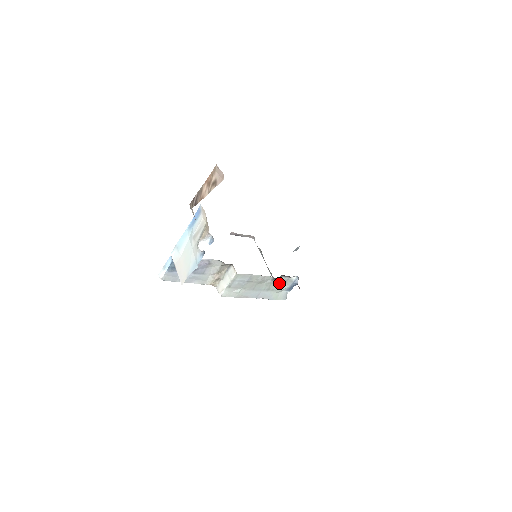
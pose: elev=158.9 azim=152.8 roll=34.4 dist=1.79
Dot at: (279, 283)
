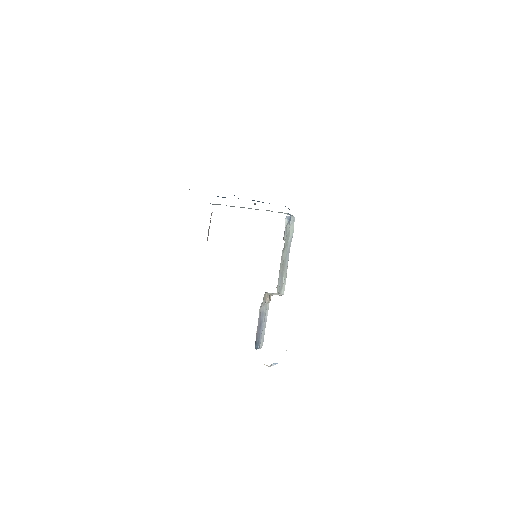
Dot at: (286, 237)
